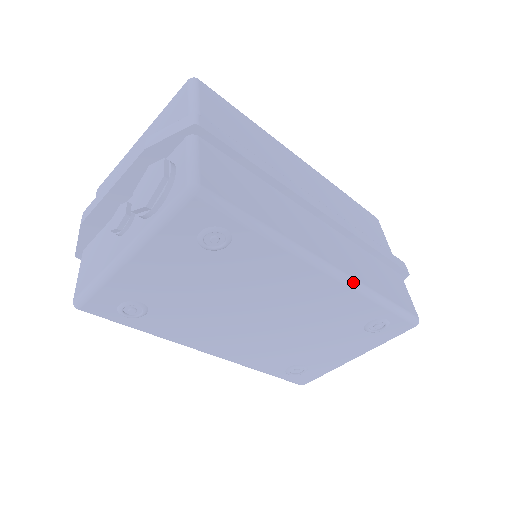
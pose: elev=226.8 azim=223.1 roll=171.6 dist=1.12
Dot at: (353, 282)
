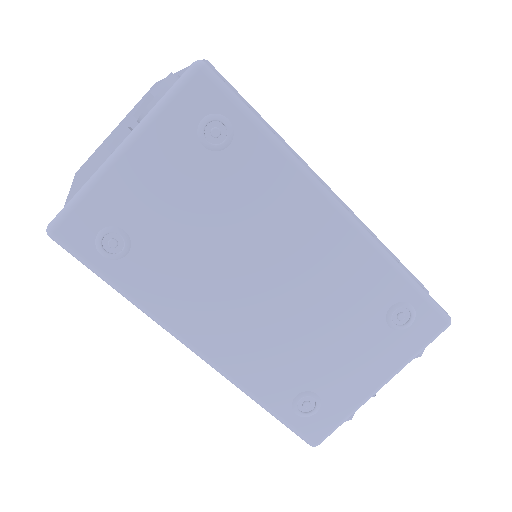
Dot at: (365, 230)
